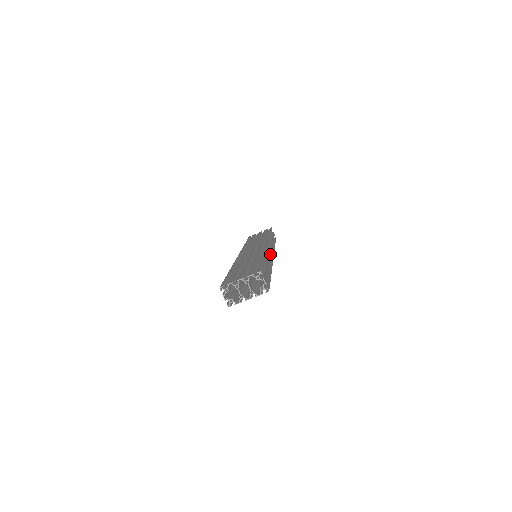
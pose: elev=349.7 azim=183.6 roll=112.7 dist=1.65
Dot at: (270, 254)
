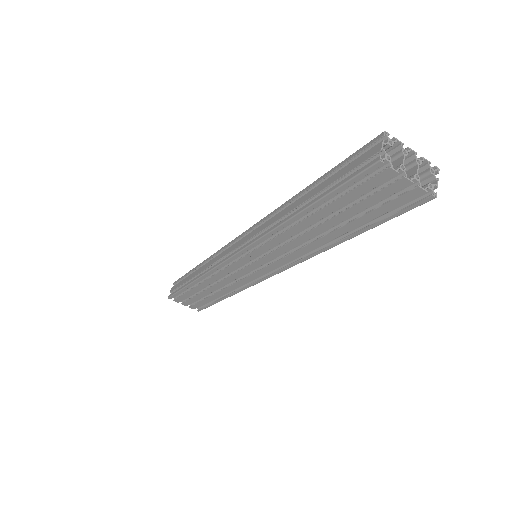
Dot at: occluded
